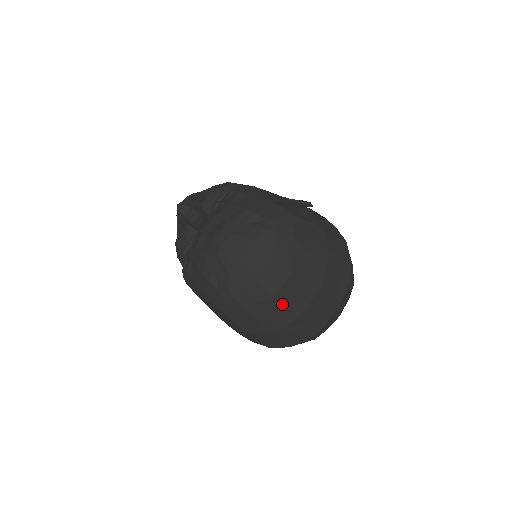
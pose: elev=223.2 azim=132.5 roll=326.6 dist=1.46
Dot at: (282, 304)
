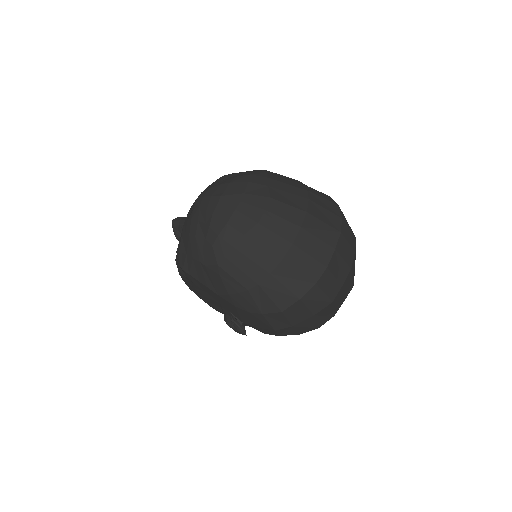
Dot at: (270, 231)
